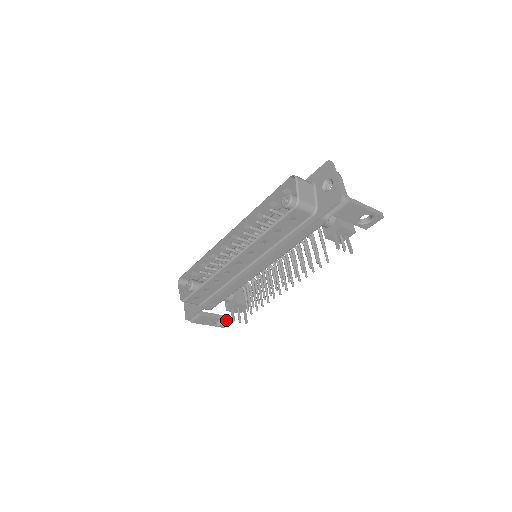
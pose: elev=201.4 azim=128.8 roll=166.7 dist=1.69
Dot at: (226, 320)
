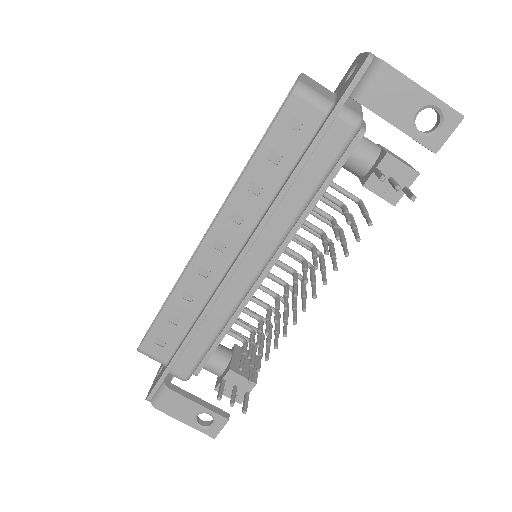
Dot at: (215, 414)
